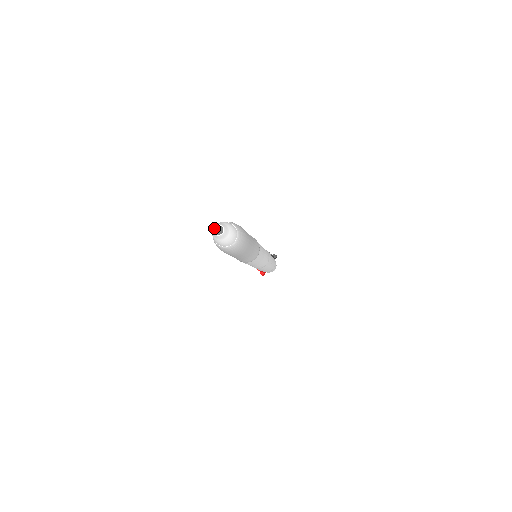
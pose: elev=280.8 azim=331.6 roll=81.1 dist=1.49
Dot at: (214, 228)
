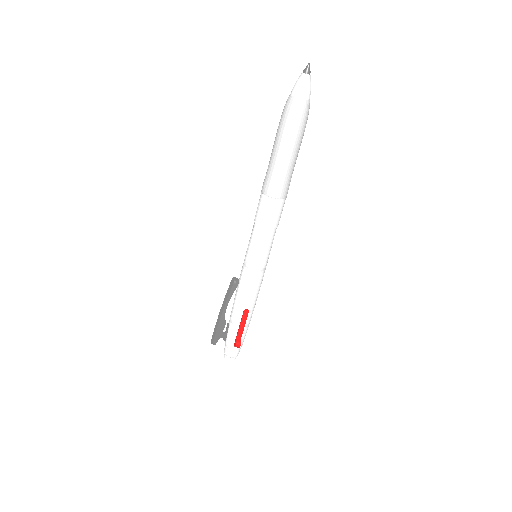
Dot at: (307, 66)
